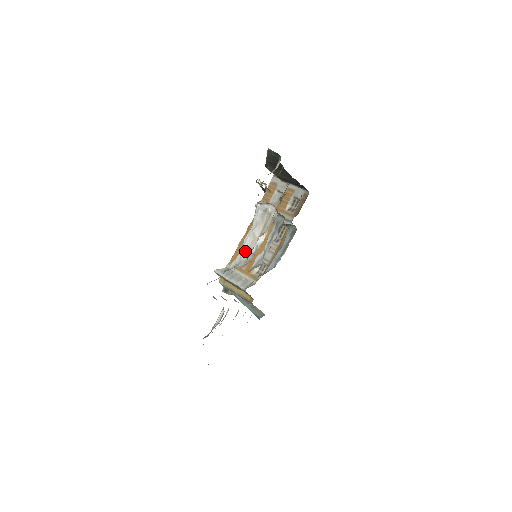
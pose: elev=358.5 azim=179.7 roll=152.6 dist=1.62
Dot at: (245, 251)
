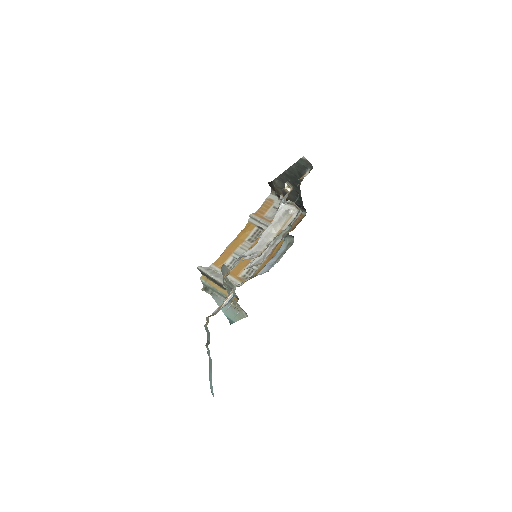
Dot at: (262, 243)
